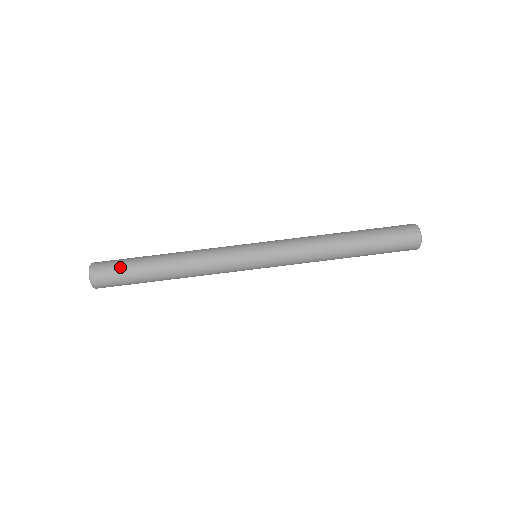
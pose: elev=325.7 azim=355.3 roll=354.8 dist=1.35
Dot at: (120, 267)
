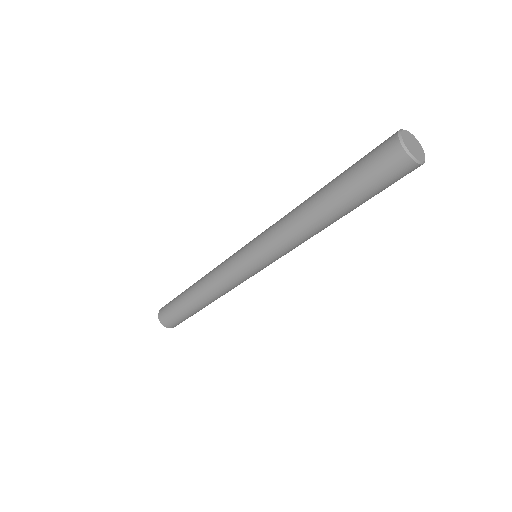
Dot at: (177, 318)
